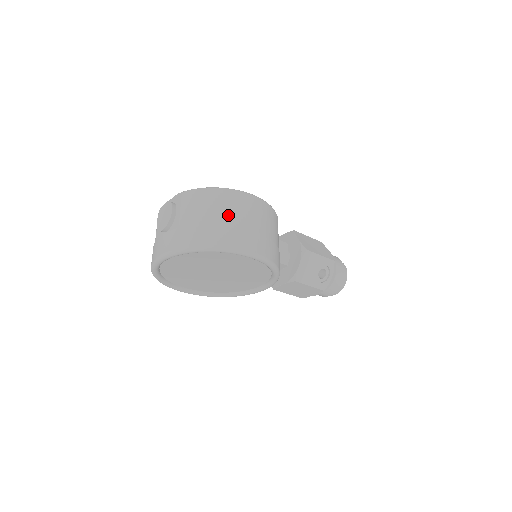
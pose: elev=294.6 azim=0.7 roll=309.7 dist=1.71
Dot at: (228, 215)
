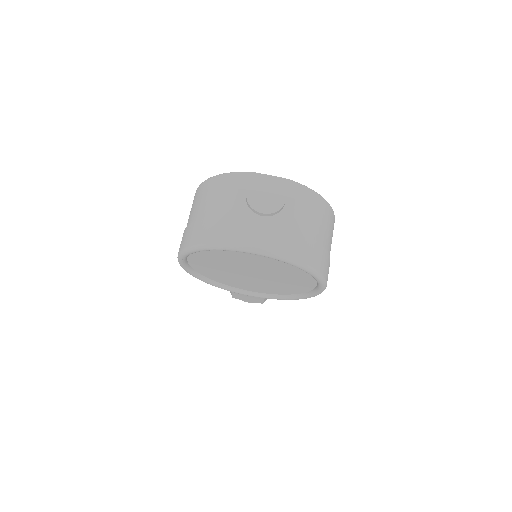
Dot at: (329, 240)
